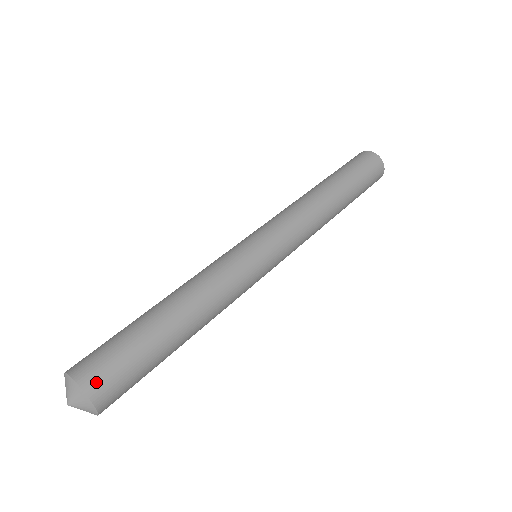
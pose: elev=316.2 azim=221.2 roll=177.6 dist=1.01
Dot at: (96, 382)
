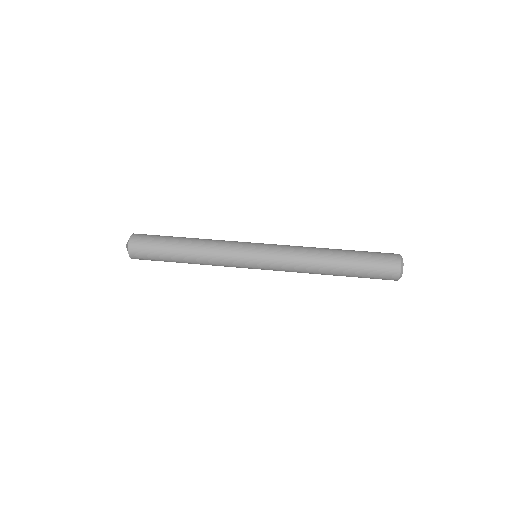
Dot at: (135, 241)
